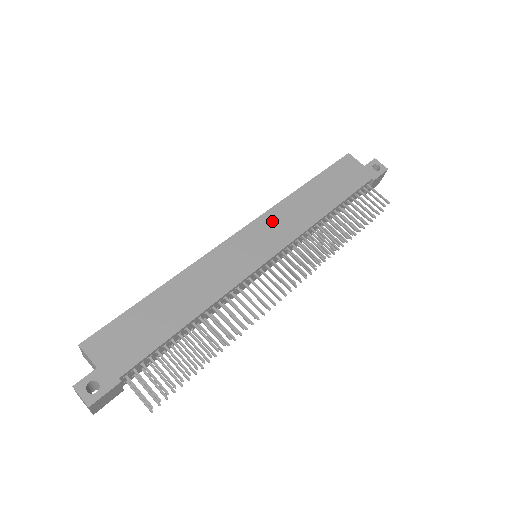
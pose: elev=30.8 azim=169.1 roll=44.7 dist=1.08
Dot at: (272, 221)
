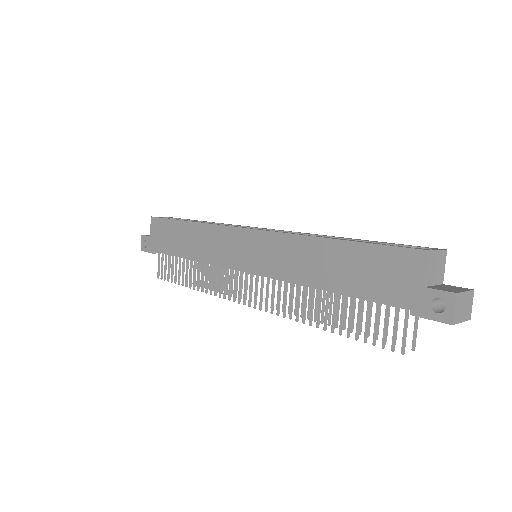
Dot at: (271, 245)
